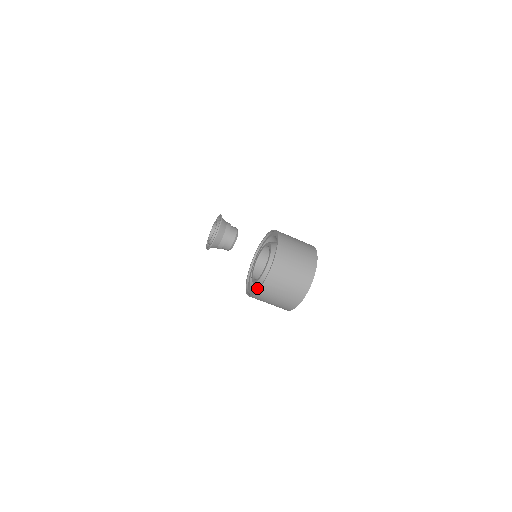
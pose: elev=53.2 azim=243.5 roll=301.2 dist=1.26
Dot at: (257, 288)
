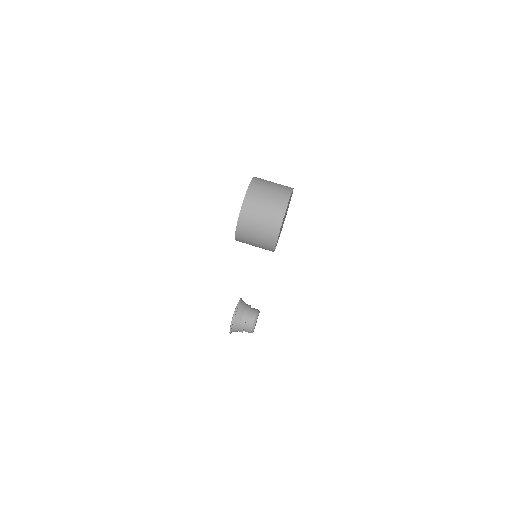
Dot at: occluded
